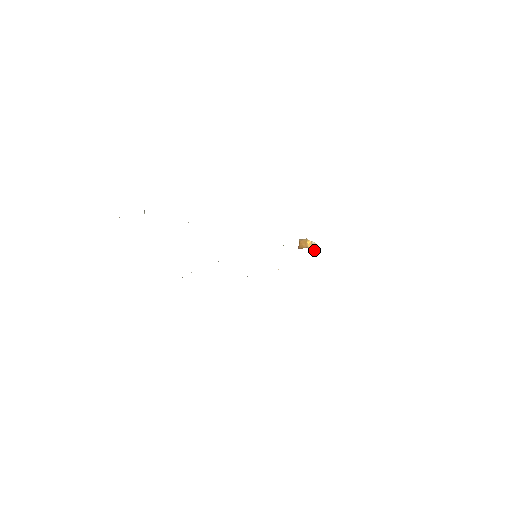
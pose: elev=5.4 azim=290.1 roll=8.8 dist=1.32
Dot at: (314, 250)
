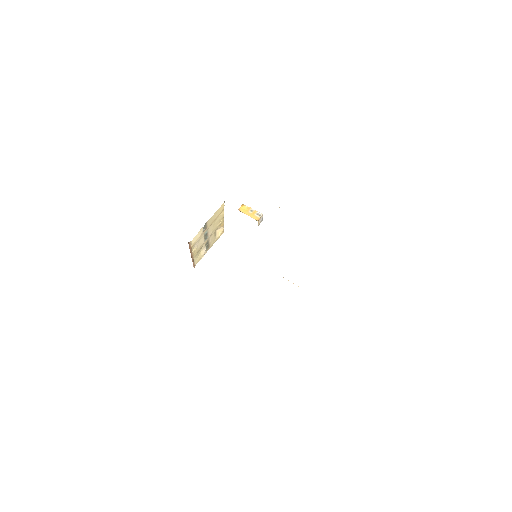
Dot at: (252, 216)
